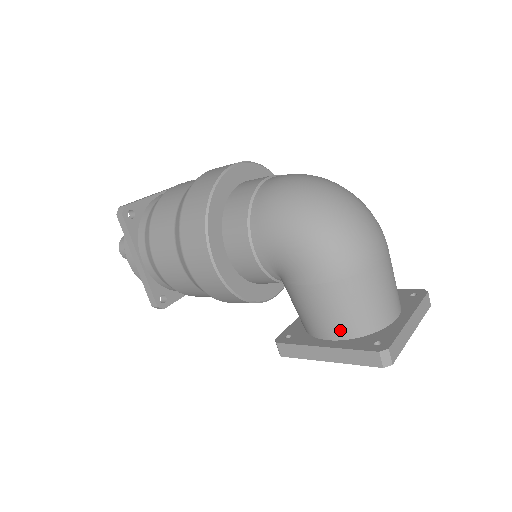
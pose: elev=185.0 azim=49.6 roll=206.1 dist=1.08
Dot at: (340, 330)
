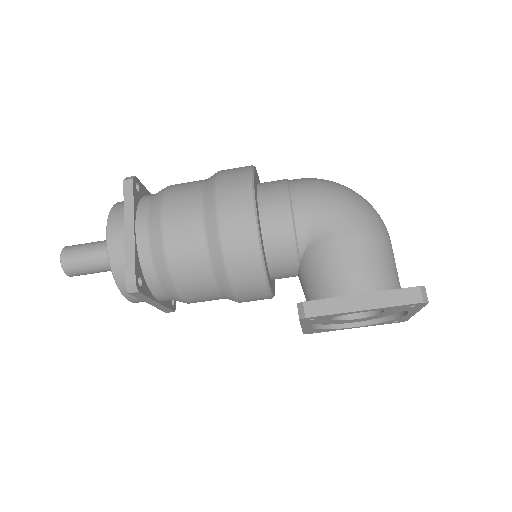
Dot at: (372, 284)
